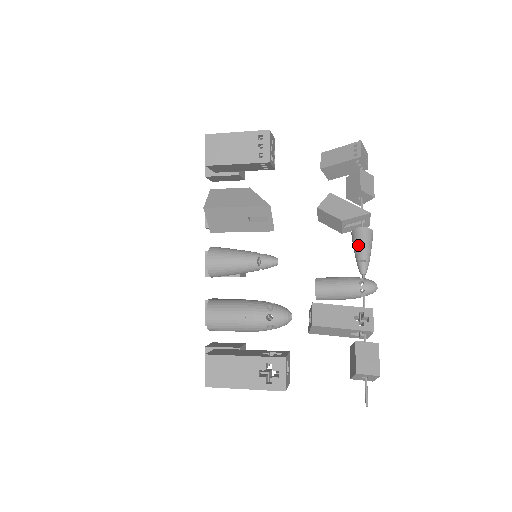
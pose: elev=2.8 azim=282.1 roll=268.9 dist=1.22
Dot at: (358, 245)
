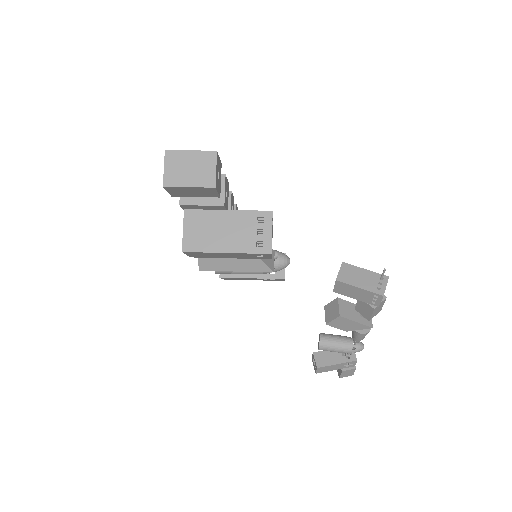
Dot at: (356, 338)
